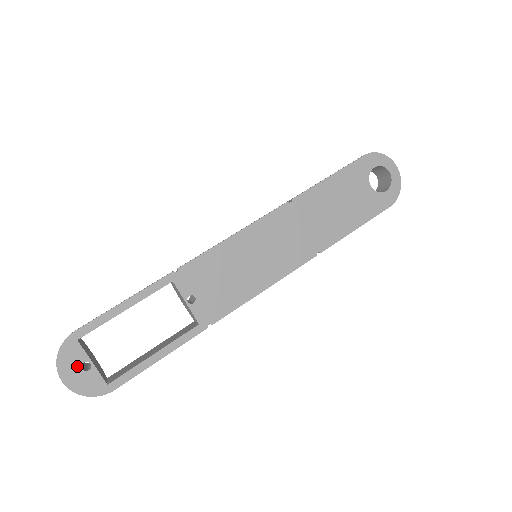
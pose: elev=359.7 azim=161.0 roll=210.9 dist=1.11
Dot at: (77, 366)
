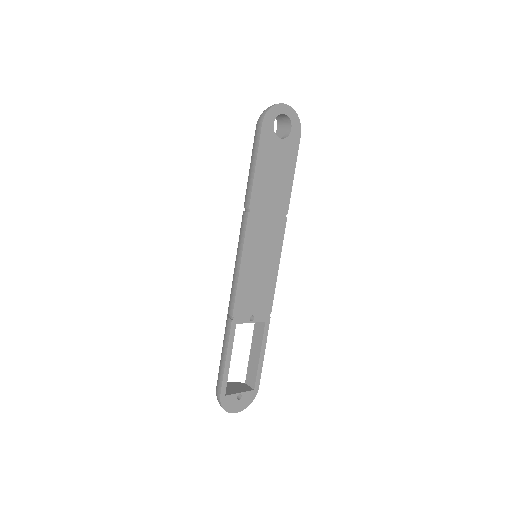
Dot at: (236, 402)
